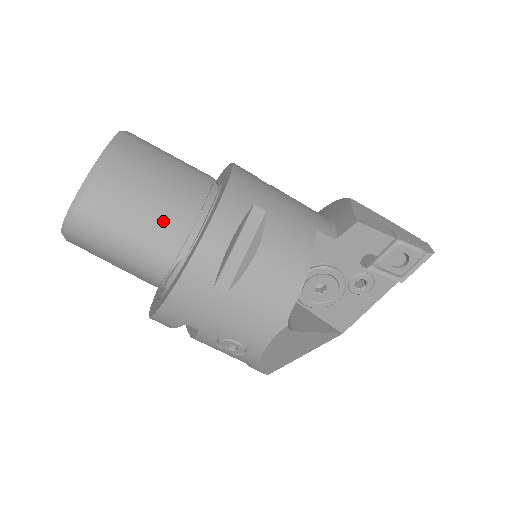
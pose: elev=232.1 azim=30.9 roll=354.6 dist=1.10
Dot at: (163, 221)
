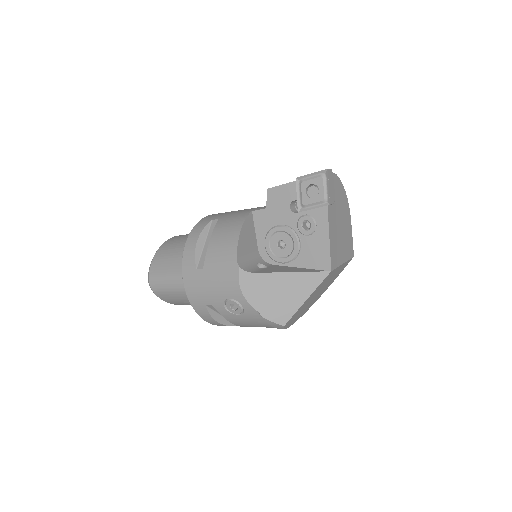
Dot at: (181, 258)
